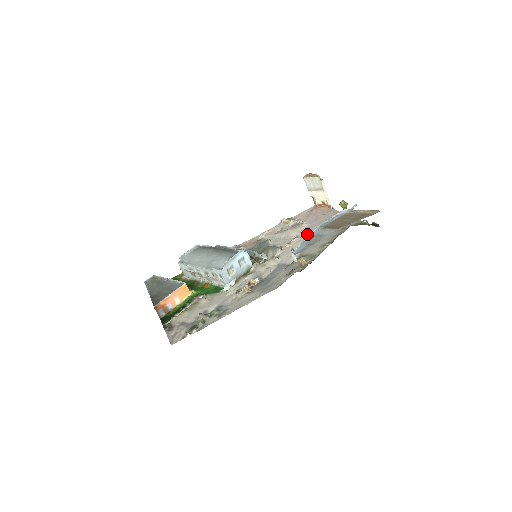
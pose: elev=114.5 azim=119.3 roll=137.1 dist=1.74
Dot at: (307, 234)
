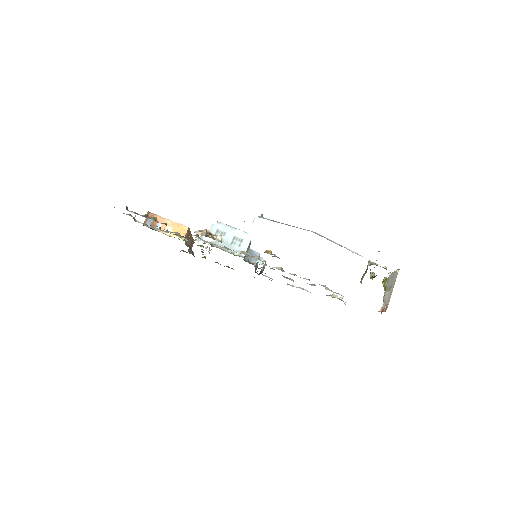
Dot at: occluded
